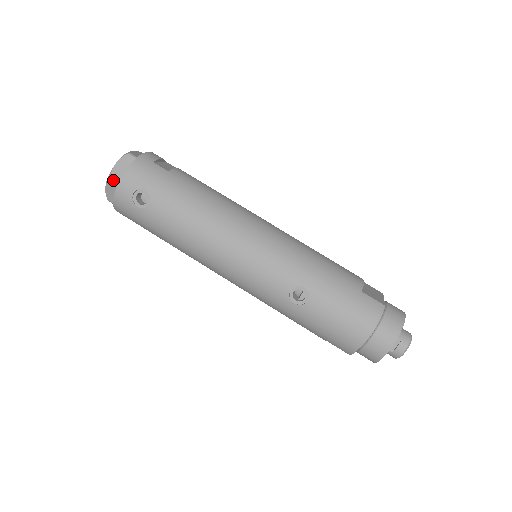
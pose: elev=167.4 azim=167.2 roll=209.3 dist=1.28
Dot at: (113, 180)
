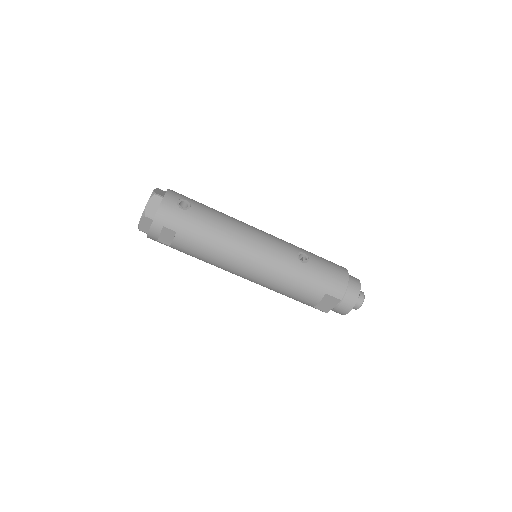
Dot at: (158, 195)
